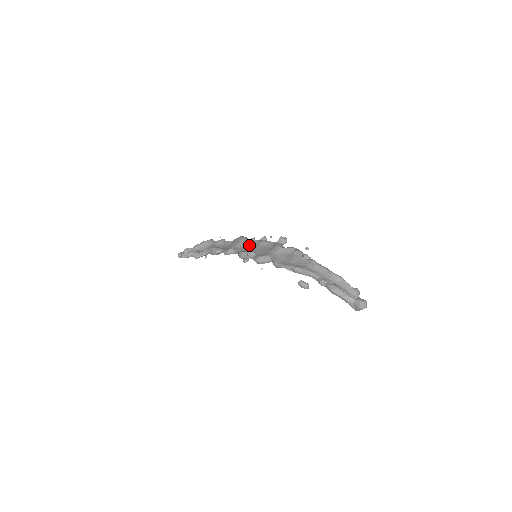
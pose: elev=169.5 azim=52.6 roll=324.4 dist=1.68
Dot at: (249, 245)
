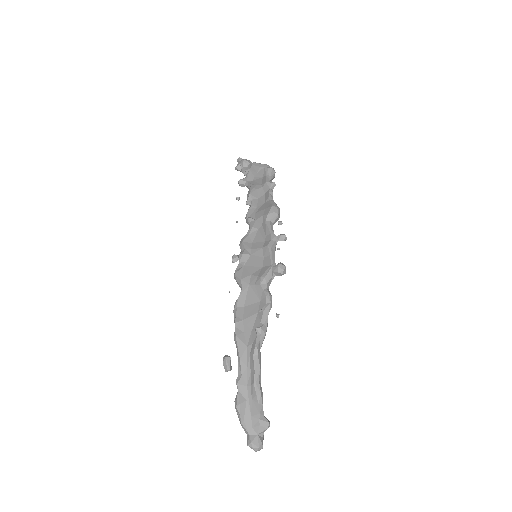
Dot at: (263, 233)
